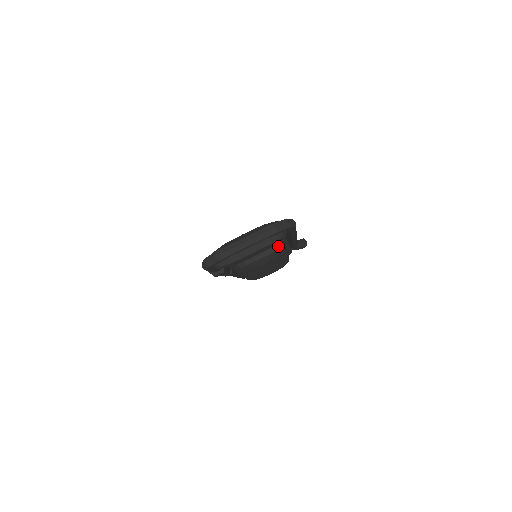
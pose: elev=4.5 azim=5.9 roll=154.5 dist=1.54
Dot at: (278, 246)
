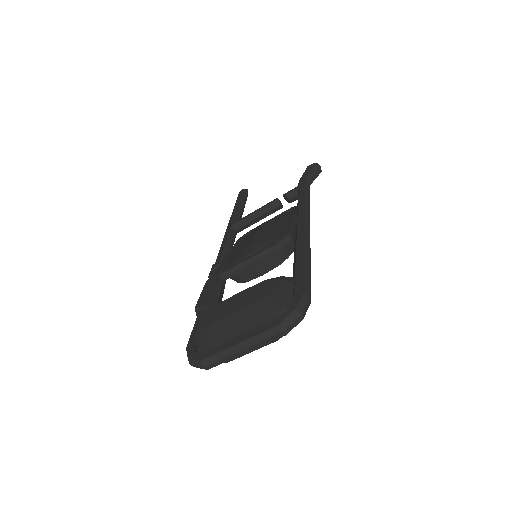
Dot at: (285, 255)
